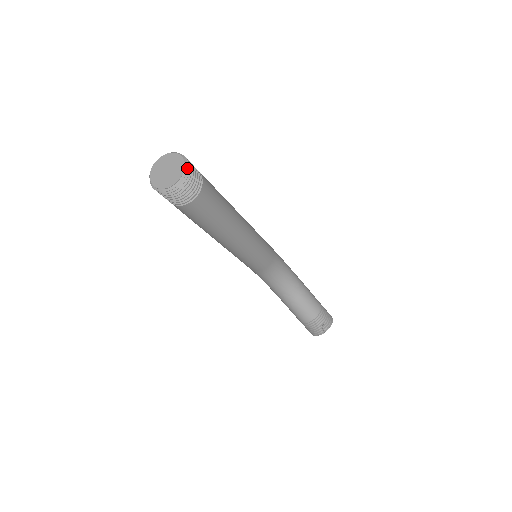
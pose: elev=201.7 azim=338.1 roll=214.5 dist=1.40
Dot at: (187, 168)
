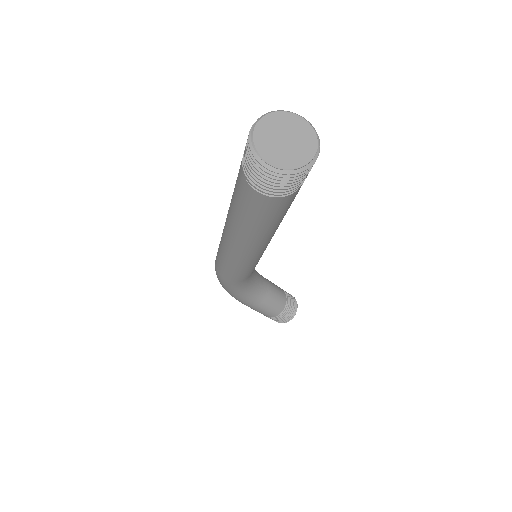
Dot at: (311, 124)
